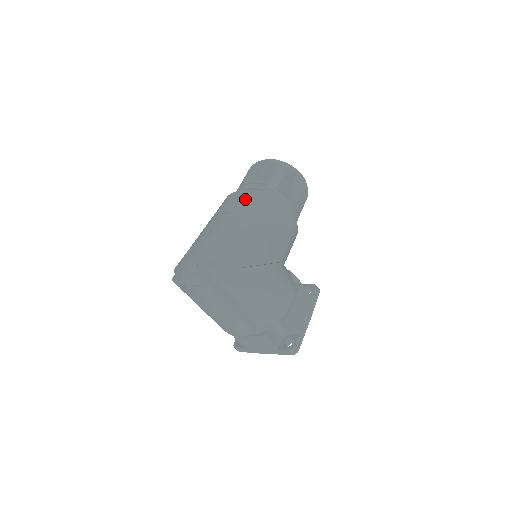
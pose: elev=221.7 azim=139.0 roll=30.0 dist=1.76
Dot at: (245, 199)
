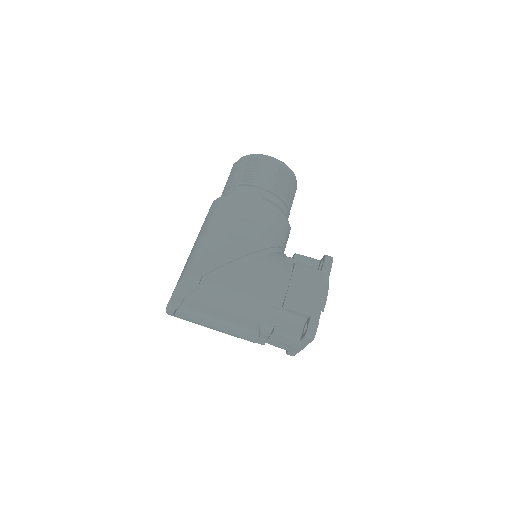
Dot at: (209, 211)
